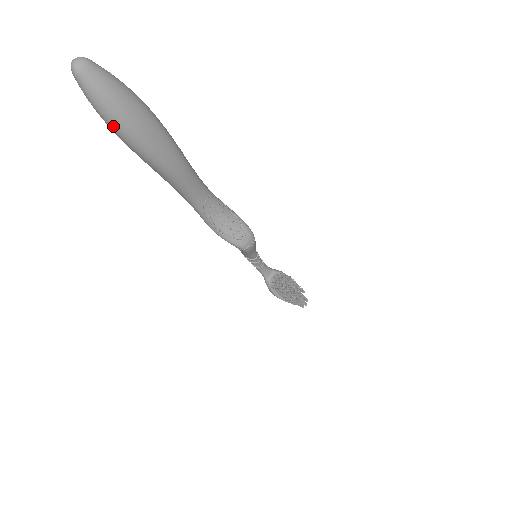
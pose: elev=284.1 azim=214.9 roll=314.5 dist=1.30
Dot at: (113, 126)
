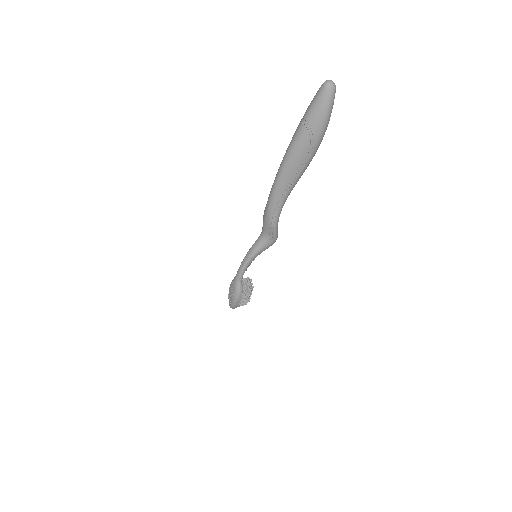
Dot at: (326, 128)
